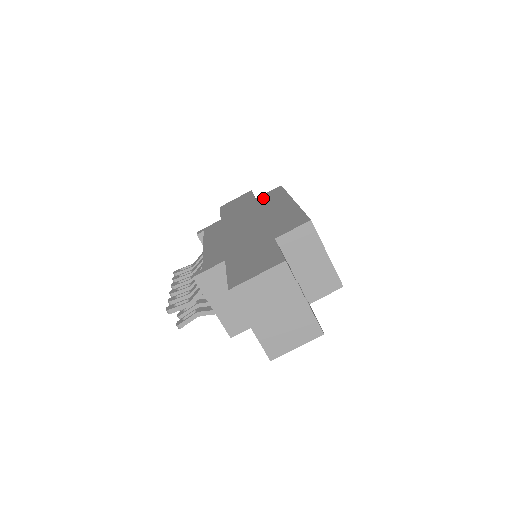
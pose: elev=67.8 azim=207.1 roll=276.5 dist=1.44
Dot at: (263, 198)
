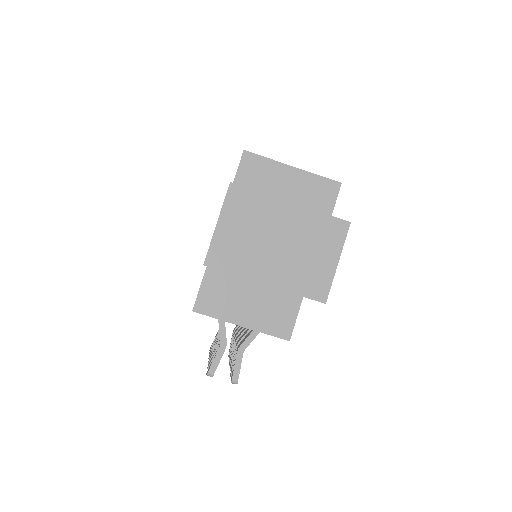
Dot at: occluded
